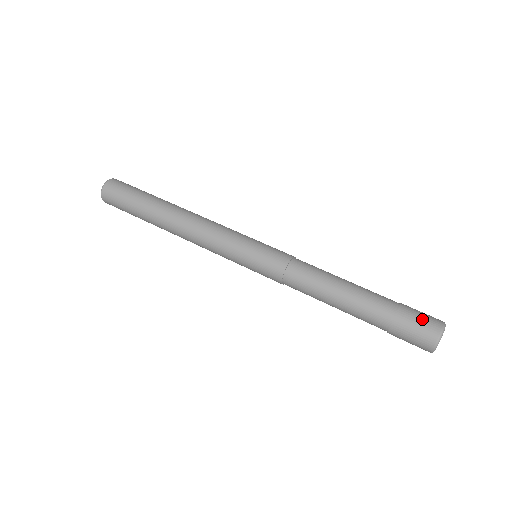
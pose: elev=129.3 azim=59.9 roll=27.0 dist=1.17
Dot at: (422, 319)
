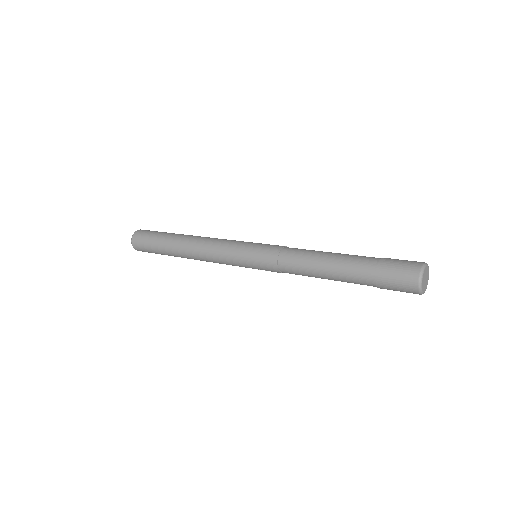
Dot at: occluded
